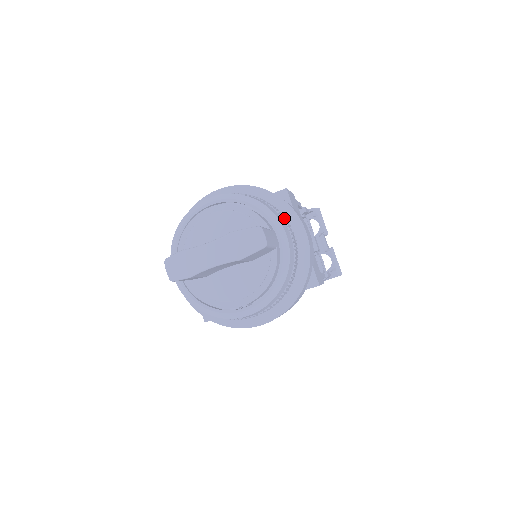
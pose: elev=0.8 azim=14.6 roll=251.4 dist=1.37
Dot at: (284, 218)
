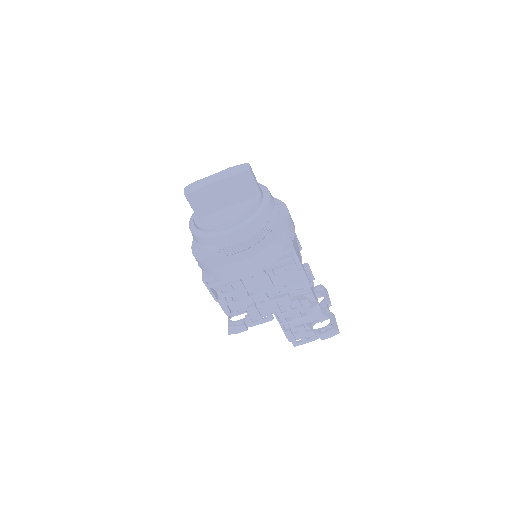
Dot at: occluded
